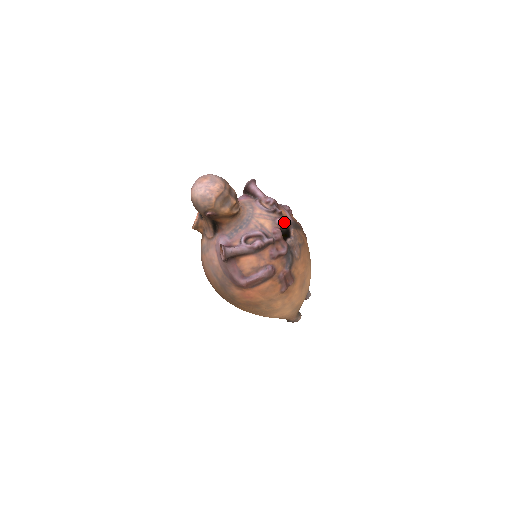
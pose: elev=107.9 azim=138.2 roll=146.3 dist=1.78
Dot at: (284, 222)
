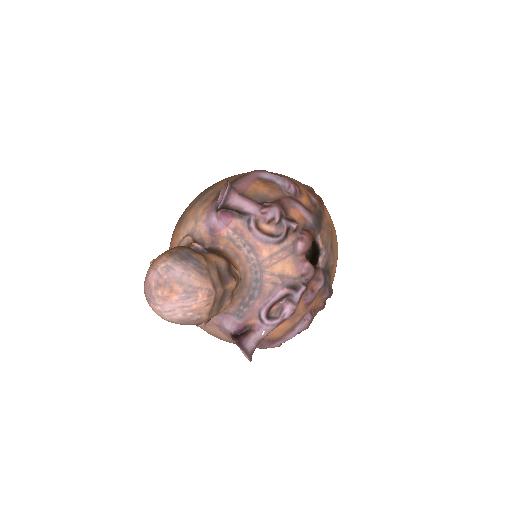
Dot at: (308, 243)
